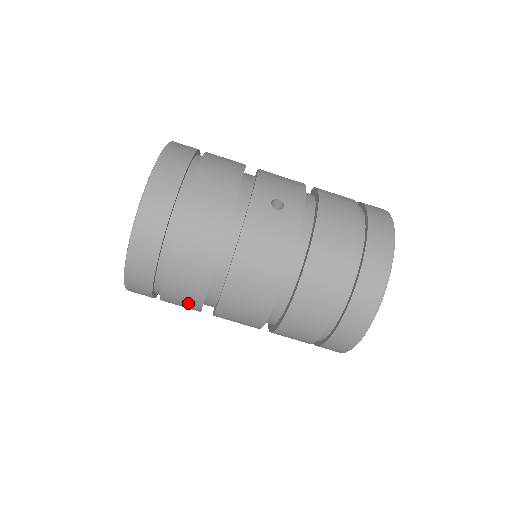
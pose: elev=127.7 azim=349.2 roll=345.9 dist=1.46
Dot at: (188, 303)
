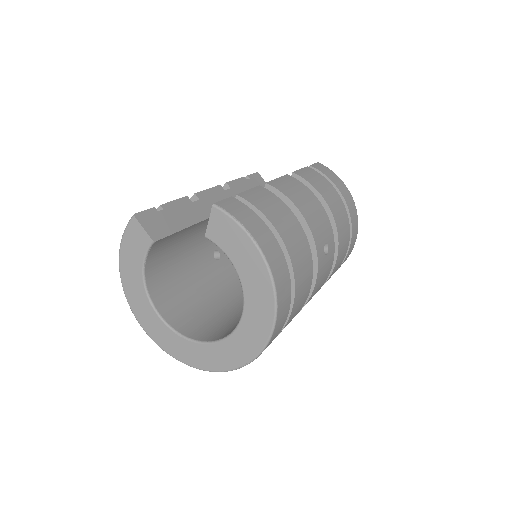
Dot at: occluded
